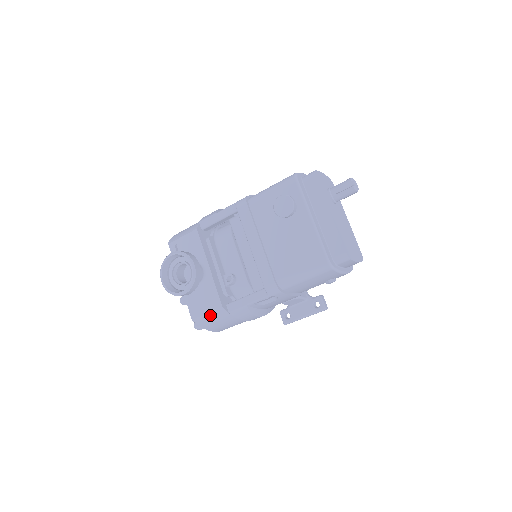
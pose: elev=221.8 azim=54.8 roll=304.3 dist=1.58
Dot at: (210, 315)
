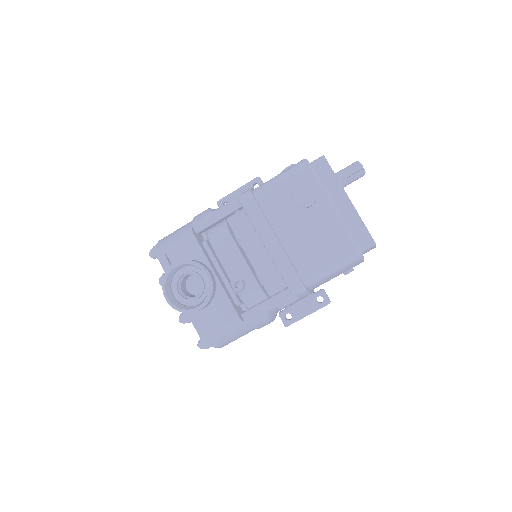
Dot at: (223, 329)
